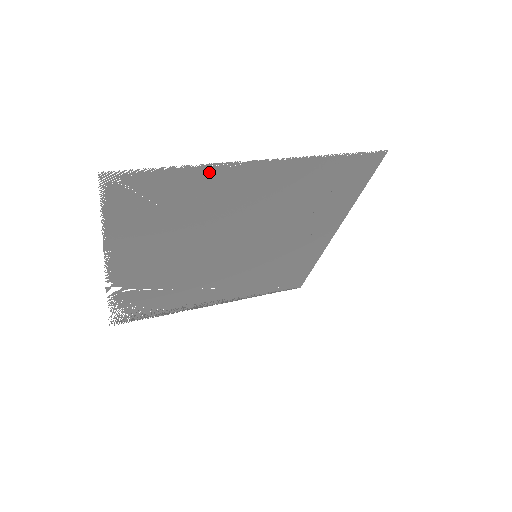
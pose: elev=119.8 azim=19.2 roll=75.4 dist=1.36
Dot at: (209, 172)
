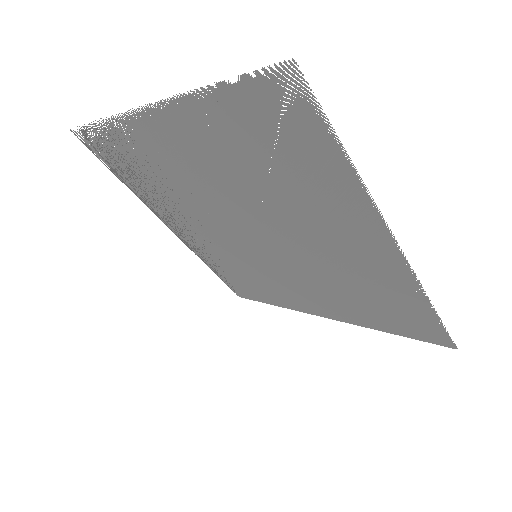
Dot at: (355, 193)
